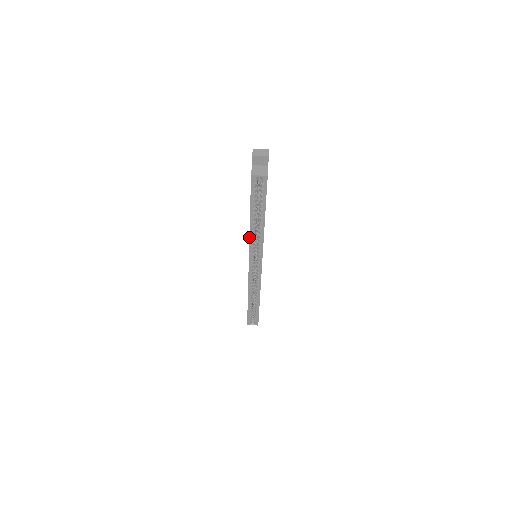
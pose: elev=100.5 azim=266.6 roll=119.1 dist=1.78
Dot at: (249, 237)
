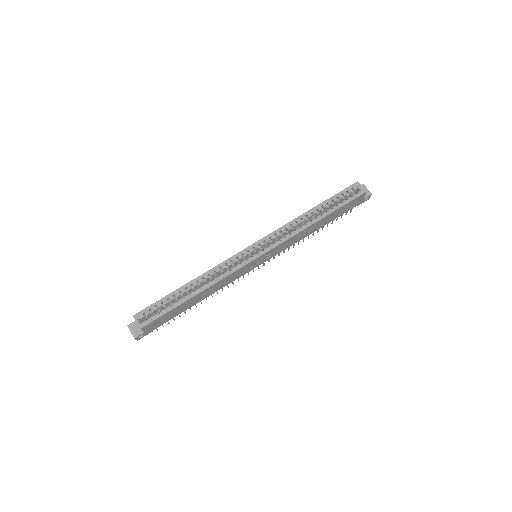
Dot at: (290, 221)
